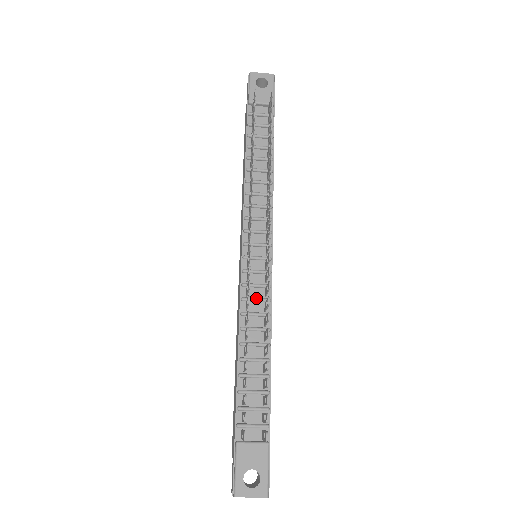
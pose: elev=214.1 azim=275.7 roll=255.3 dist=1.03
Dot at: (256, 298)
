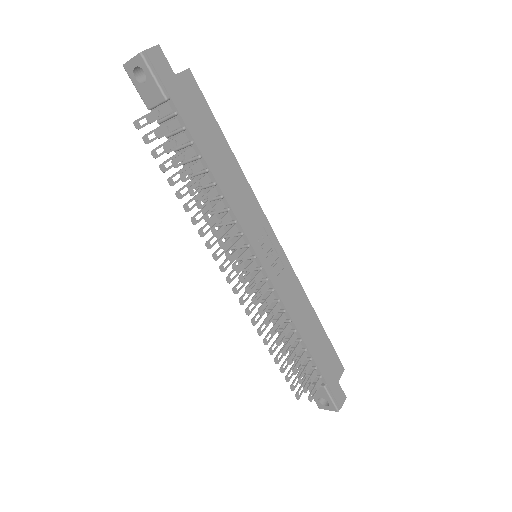
Dot at: occluded
